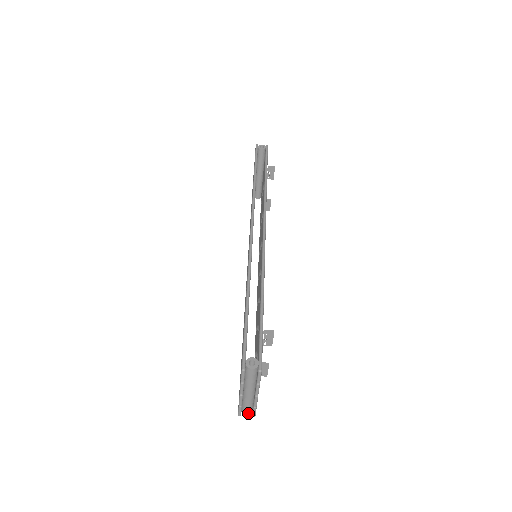
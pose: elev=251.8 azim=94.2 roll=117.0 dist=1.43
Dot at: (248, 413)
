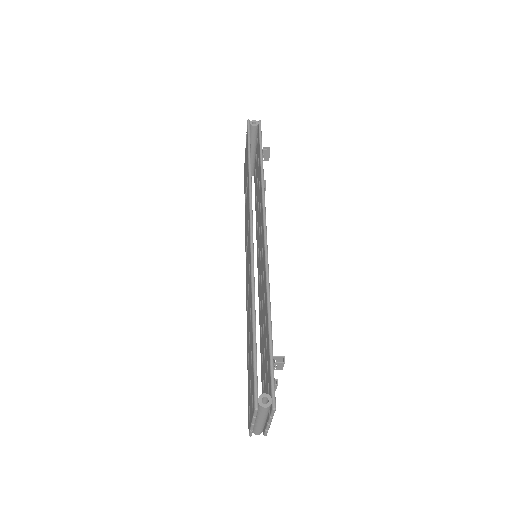
Dot at: (259, 433)
